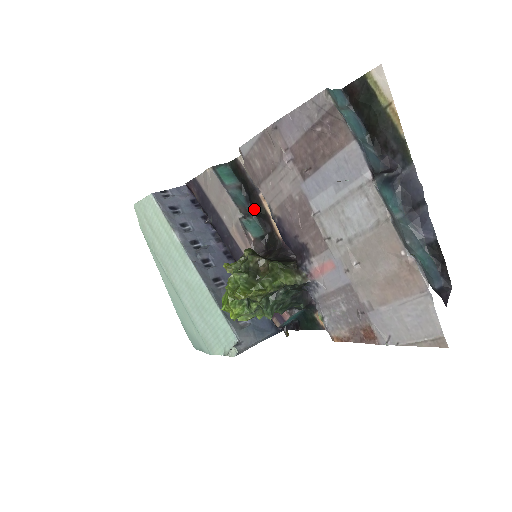
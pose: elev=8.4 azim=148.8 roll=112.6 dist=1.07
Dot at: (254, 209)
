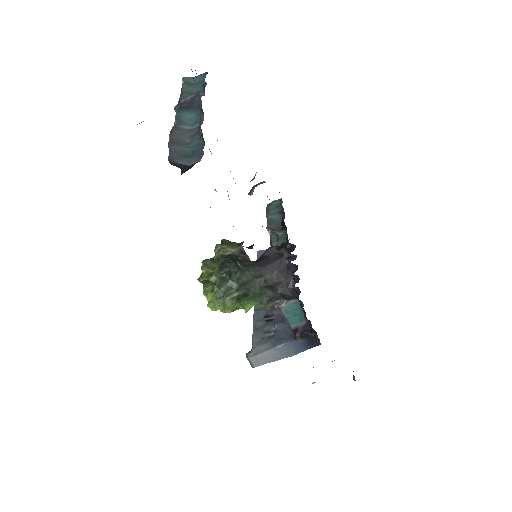
Dot at: (281, 223)
